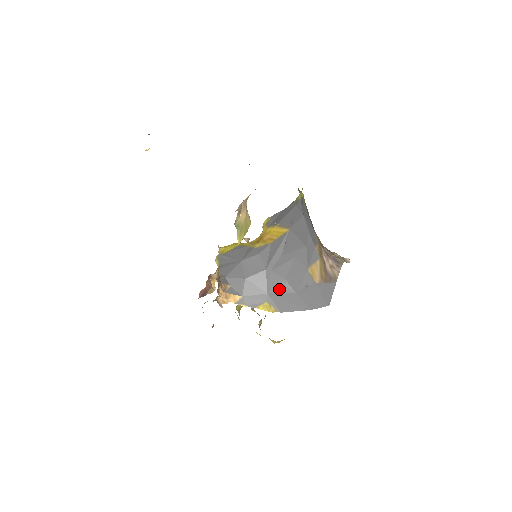
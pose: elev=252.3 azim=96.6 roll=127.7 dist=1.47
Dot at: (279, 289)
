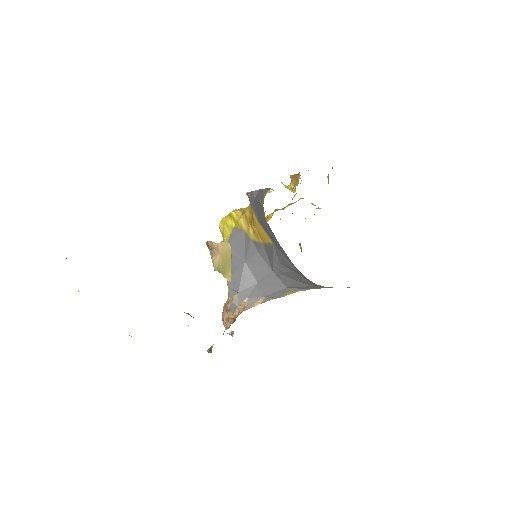
Dot at: (295, 285)
